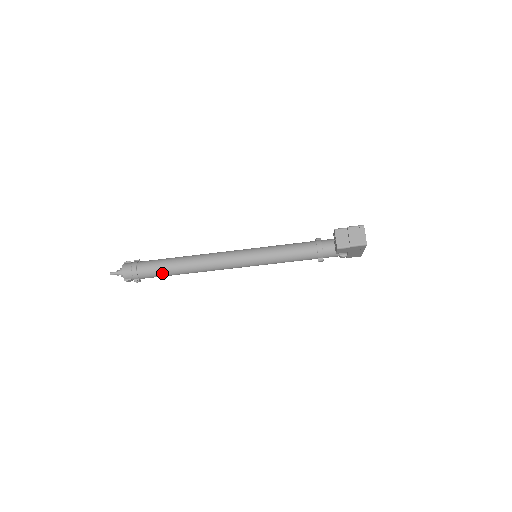
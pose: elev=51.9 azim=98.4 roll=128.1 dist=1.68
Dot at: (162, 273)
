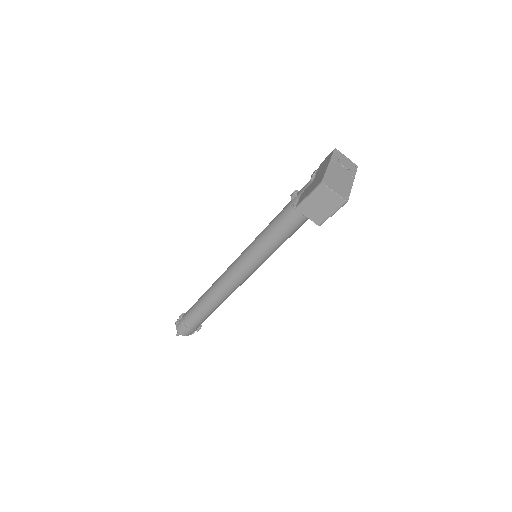
Dot at: (206, 317)
